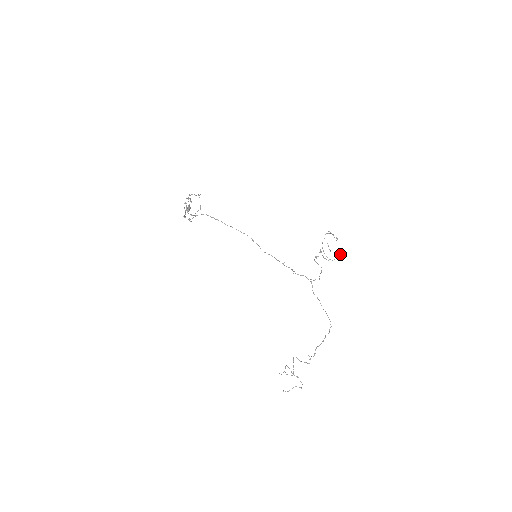
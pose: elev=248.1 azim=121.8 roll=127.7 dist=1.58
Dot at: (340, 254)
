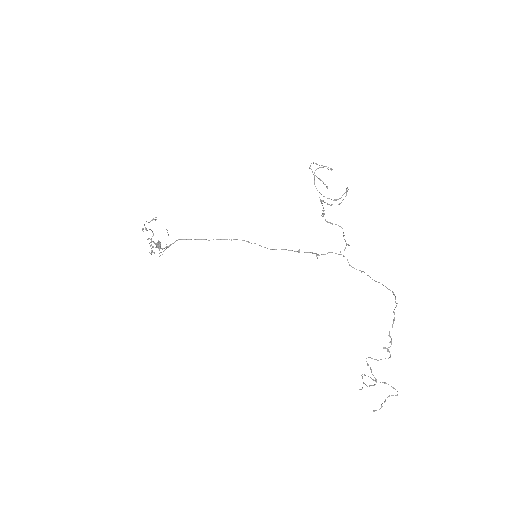
Dot at: occluded
